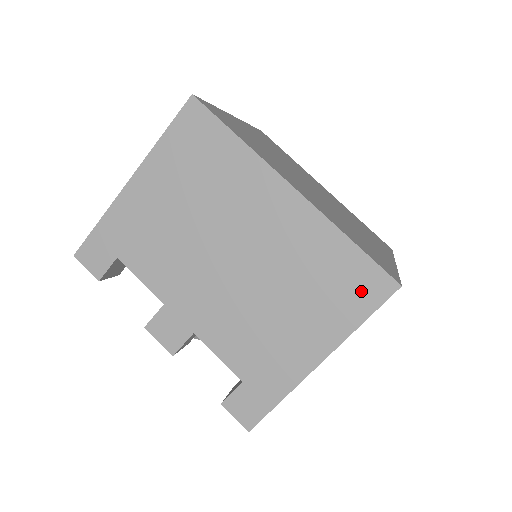
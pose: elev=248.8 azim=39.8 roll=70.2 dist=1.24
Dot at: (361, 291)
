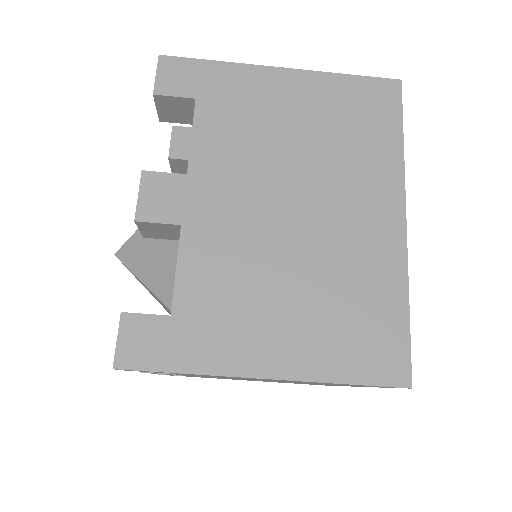
Dot at: (374, 355)
